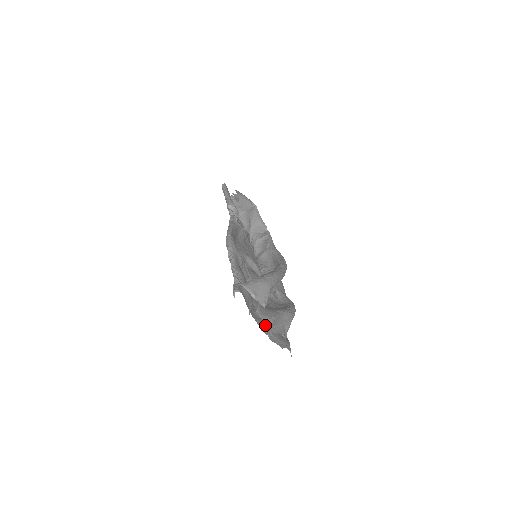
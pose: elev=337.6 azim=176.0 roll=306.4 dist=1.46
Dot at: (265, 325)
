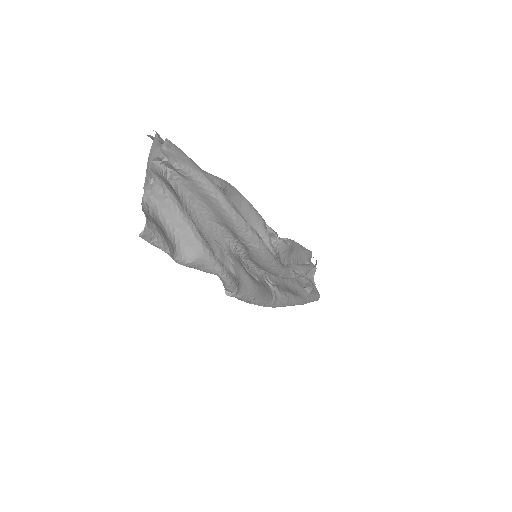
Dot at: (158, 203)
